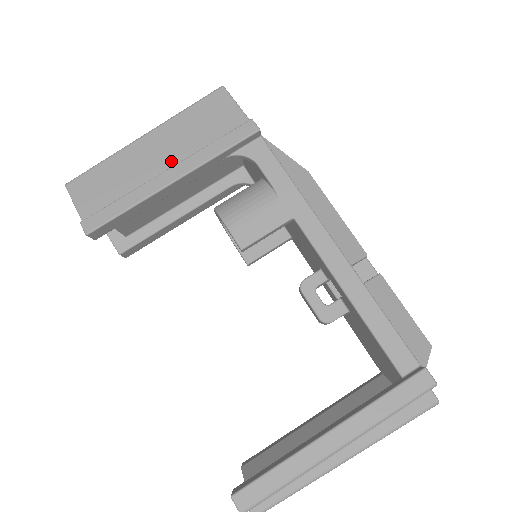
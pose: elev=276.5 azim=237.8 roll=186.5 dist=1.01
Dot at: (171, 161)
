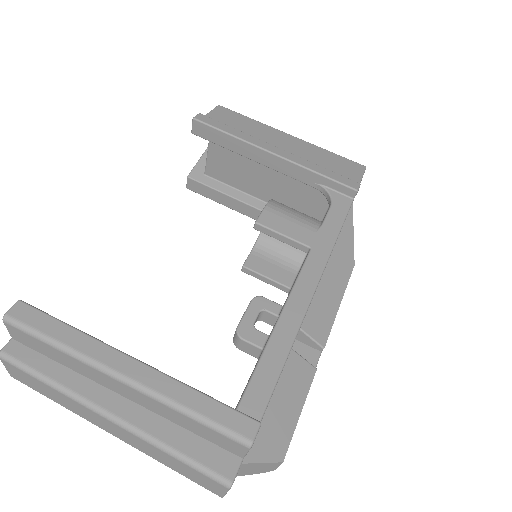
Dot at: occluded
